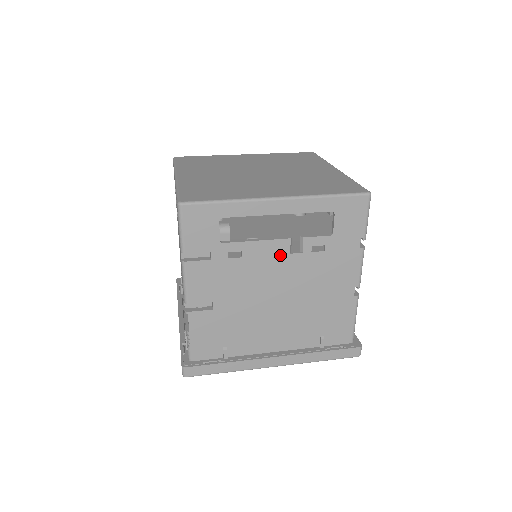
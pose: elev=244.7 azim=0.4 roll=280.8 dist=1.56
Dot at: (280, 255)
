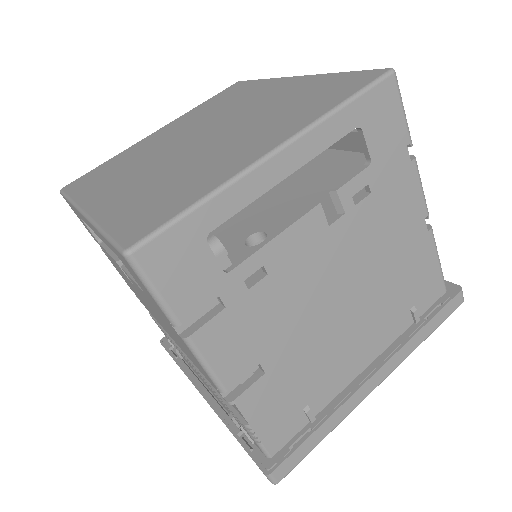
Dot at: (317, 237)
